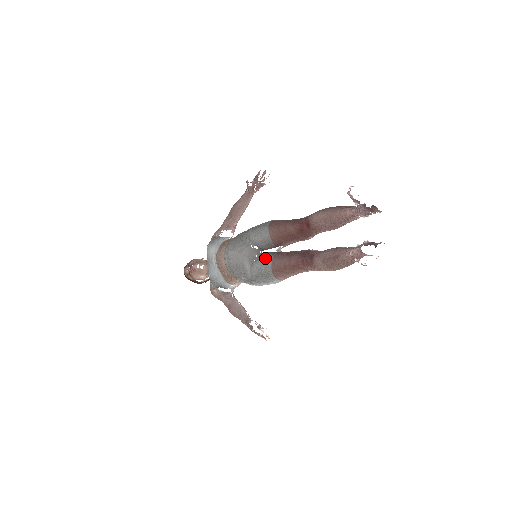
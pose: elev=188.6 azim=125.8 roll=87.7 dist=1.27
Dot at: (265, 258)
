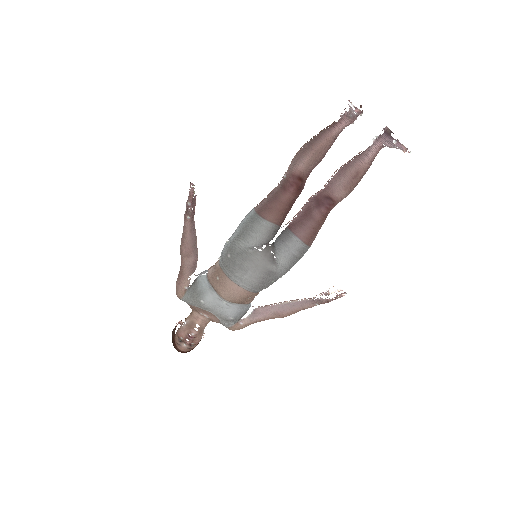
Dot at: (287, 243)
